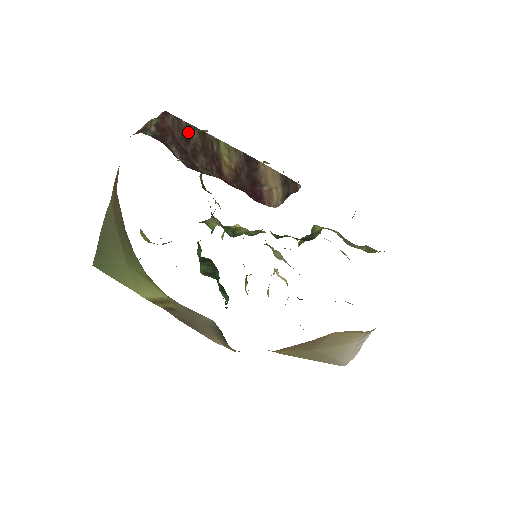
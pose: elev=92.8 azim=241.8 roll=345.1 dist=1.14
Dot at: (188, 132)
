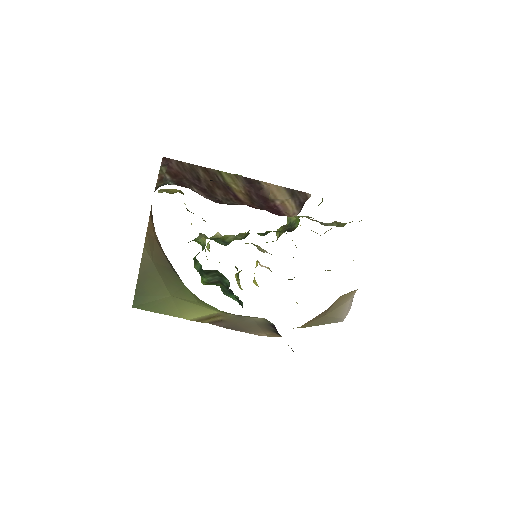
Dot at: (194, 171)
